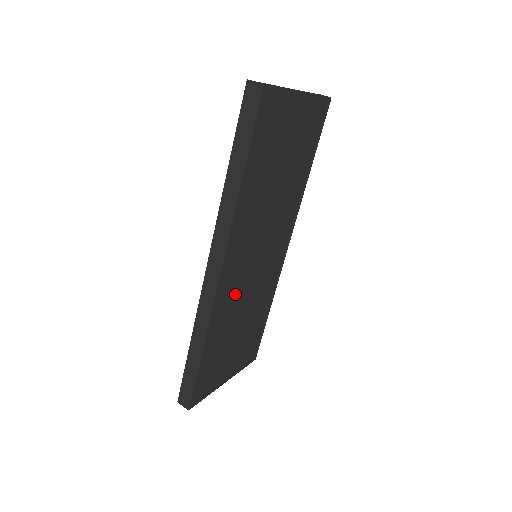
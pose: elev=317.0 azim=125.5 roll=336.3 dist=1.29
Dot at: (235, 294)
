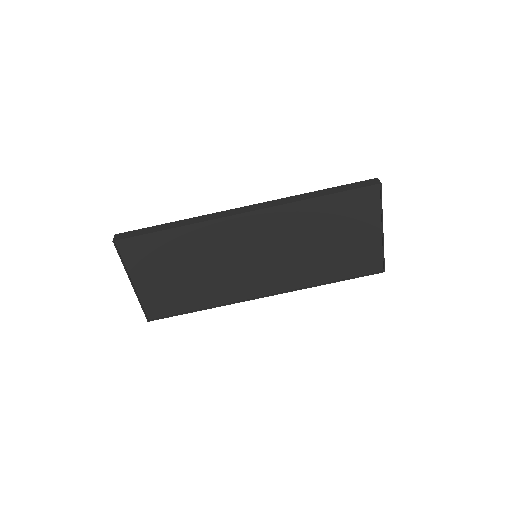
Dot at: (224, 245)
